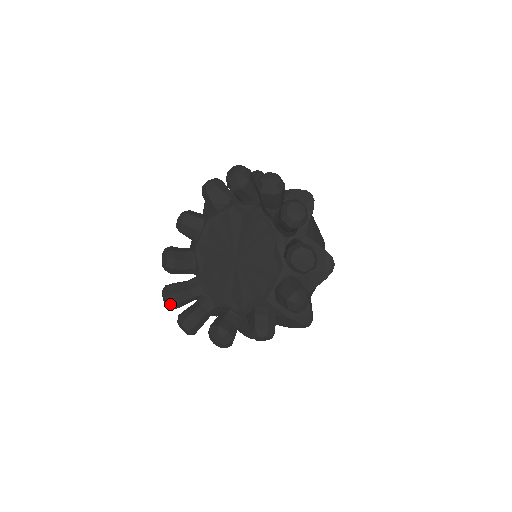
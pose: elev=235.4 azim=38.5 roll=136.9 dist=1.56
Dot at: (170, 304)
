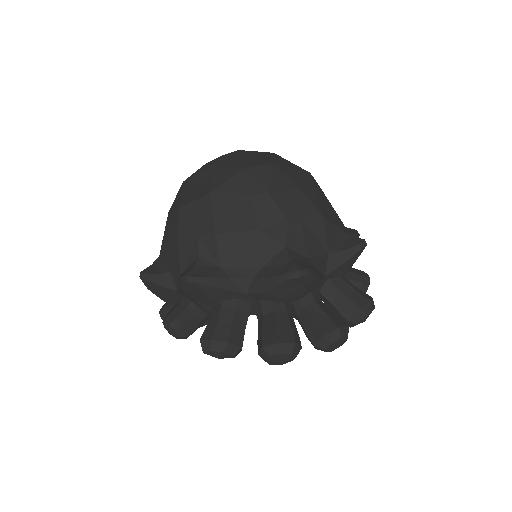
Dot at: occluded
